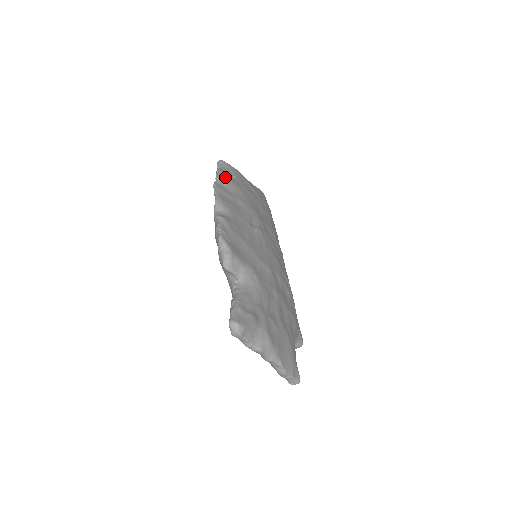
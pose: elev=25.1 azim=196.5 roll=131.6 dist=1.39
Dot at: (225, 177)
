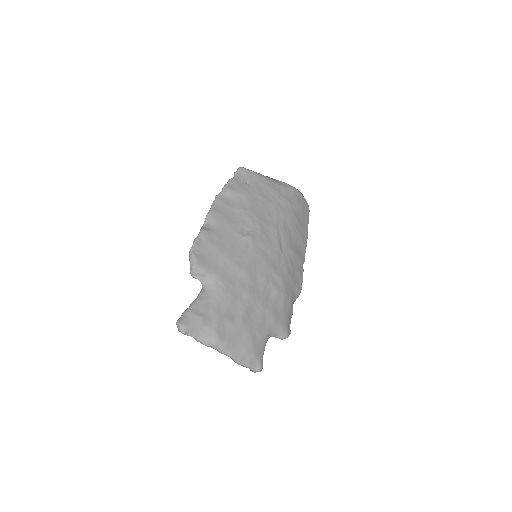
Dot at: (233, 186)
